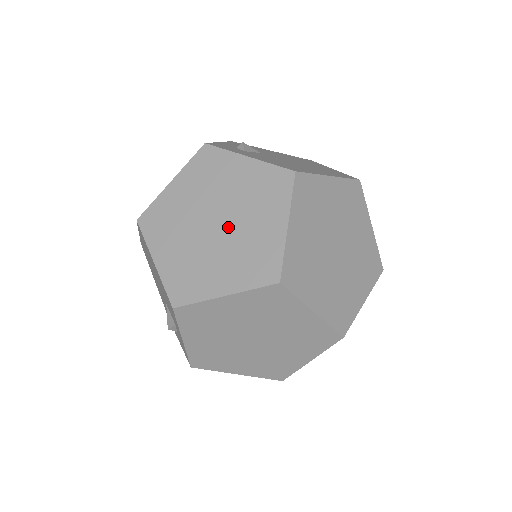
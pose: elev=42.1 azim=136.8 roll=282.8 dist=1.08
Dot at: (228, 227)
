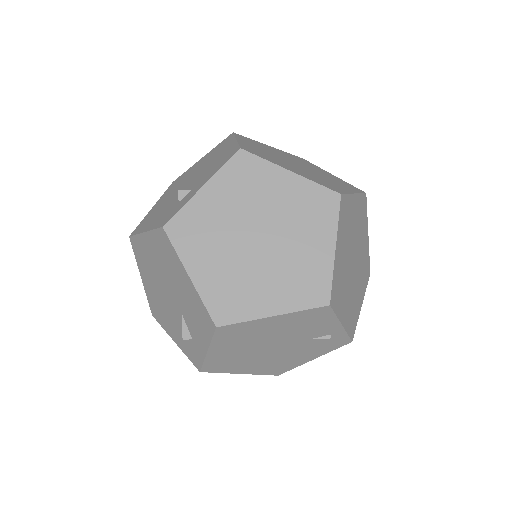
Dot at: (307, 170)
